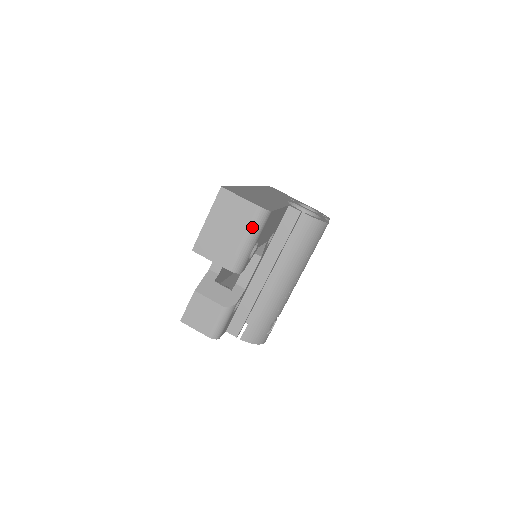
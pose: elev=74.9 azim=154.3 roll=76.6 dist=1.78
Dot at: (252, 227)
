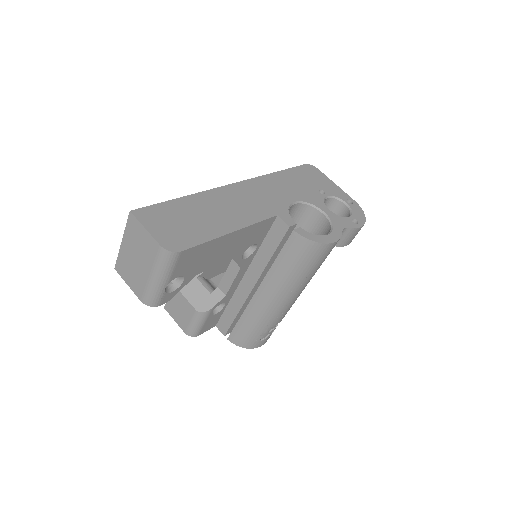
Dot at: (157, 266)
